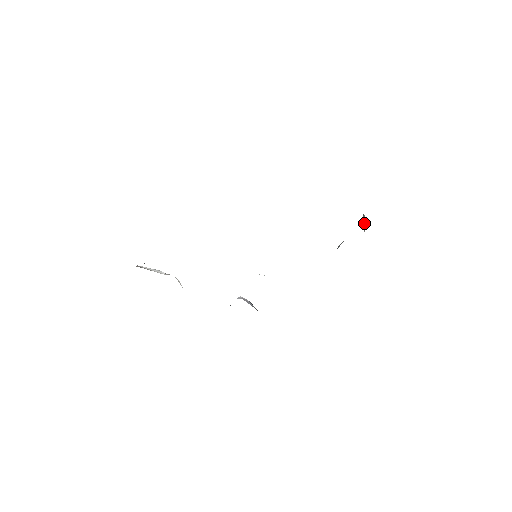
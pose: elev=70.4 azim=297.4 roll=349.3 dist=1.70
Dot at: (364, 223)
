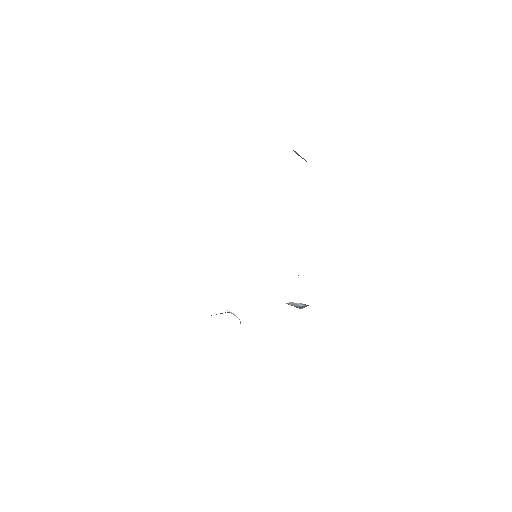
Dot at: (300, 156)
